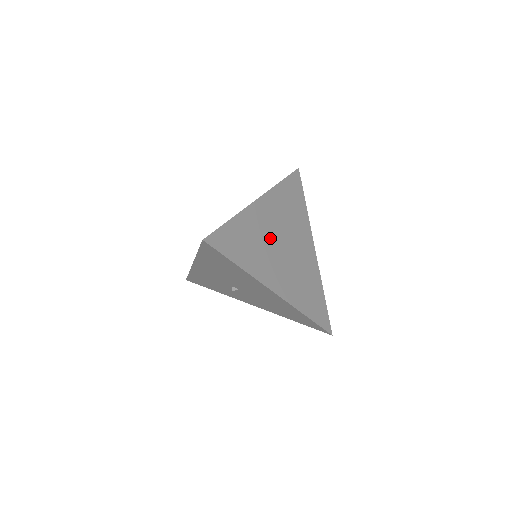
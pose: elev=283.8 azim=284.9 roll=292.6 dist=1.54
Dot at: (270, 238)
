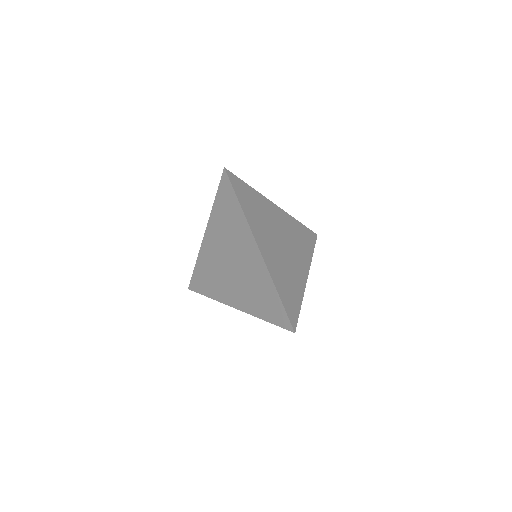
Dot at: (280, 257)
